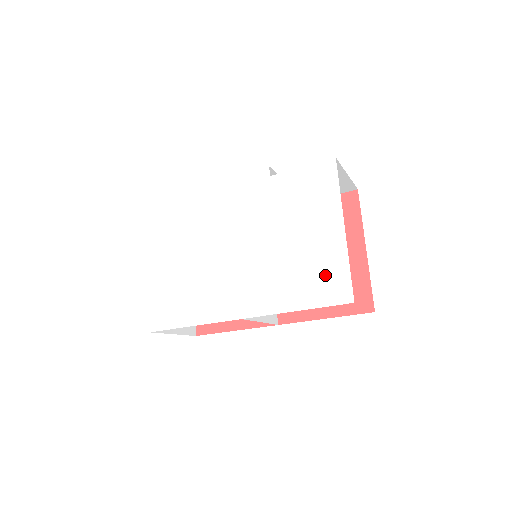
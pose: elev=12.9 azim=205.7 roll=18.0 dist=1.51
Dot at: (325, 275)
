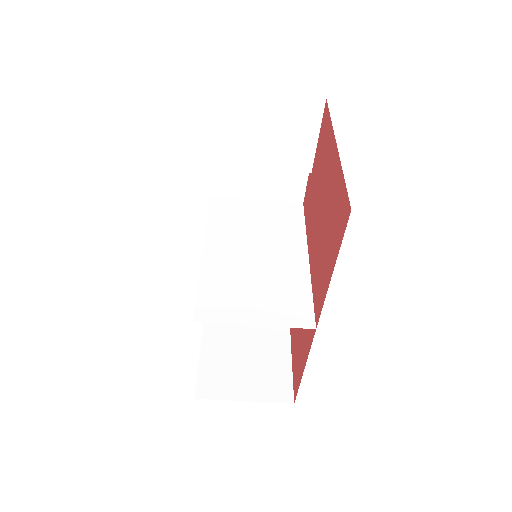
Dot at: occluded
